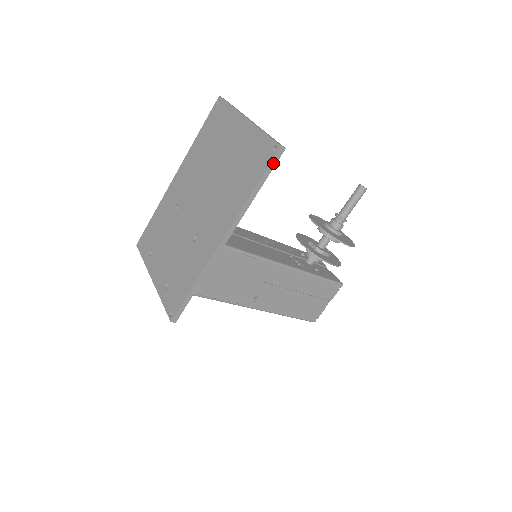
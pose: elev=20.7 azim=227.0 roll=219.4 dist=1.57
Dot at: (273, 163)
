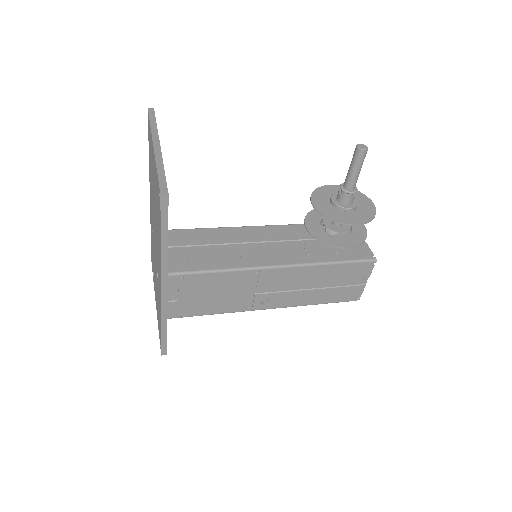
Dot at: (164, 212)
